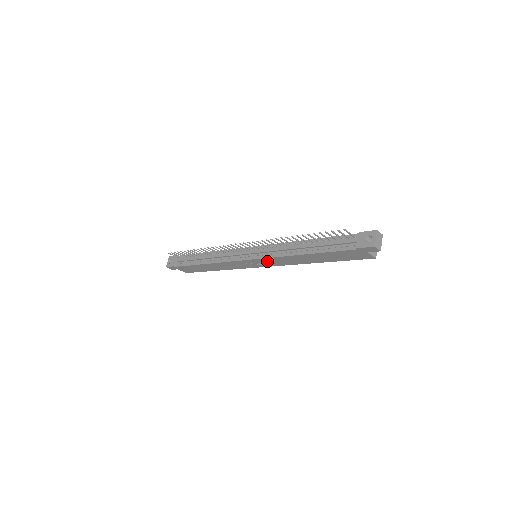
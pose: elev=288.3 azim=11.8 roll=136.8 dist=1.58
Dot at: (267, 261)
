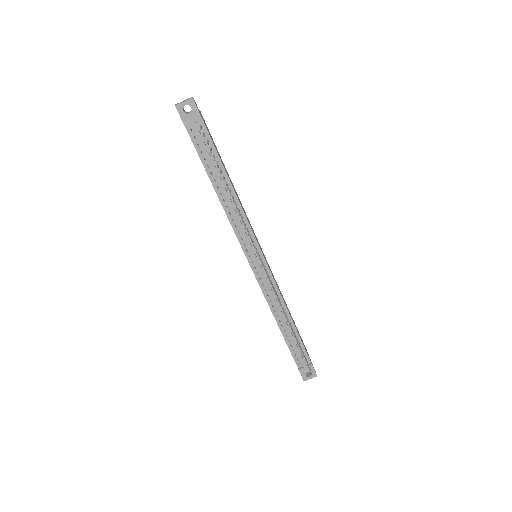
Dot at: occluded
